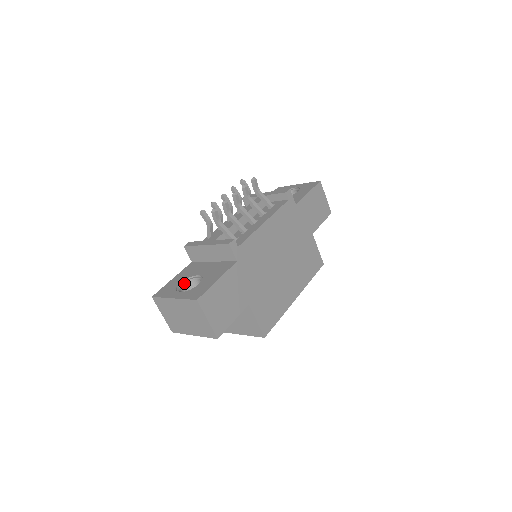
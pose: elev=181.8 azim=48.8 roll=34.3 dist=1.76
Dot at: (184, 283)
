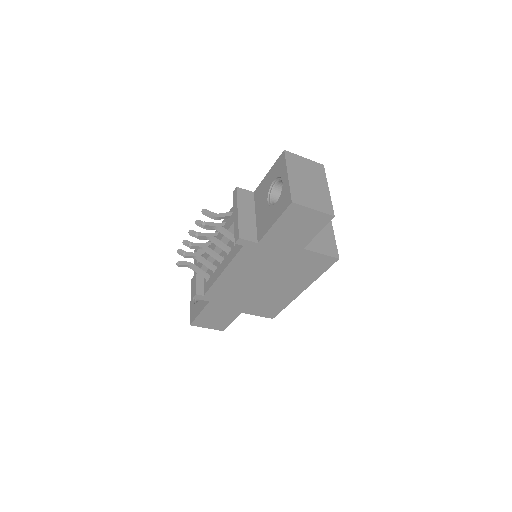
Dot at: occluded
